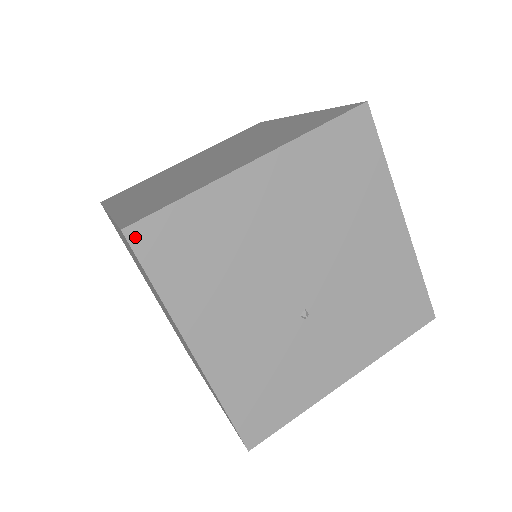
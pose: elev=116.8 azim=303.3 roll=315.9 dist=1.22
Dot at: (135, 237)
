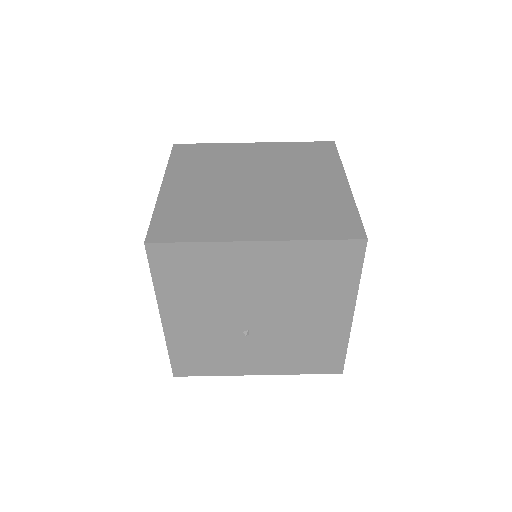
Dot at: (152, 250)
